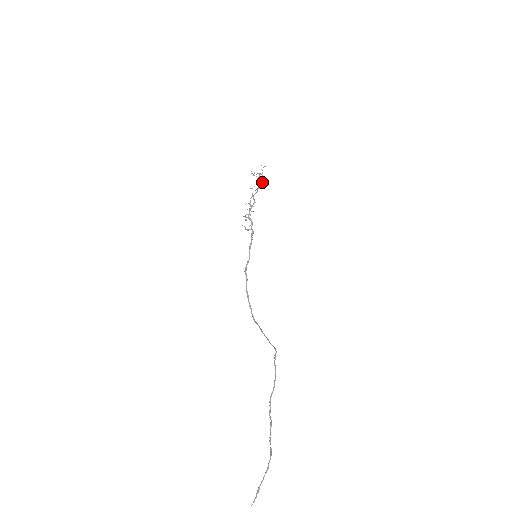
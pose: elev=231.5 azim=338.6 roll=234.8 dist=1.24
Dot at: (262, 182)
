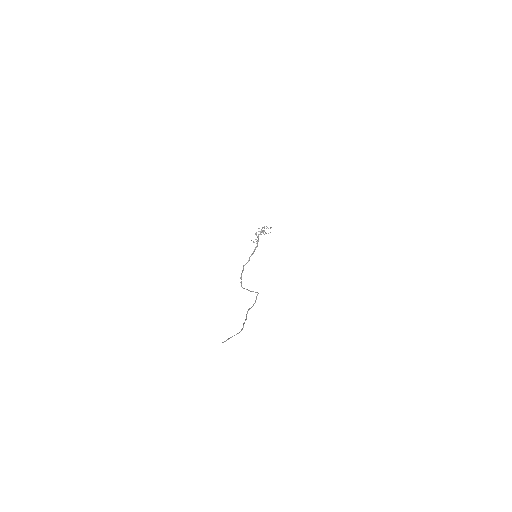
Dot at: occluded
